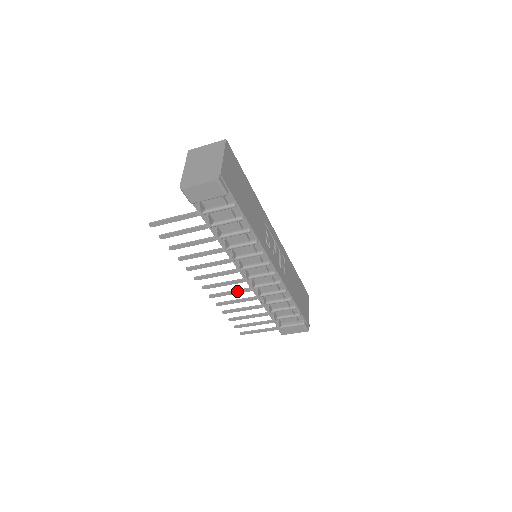
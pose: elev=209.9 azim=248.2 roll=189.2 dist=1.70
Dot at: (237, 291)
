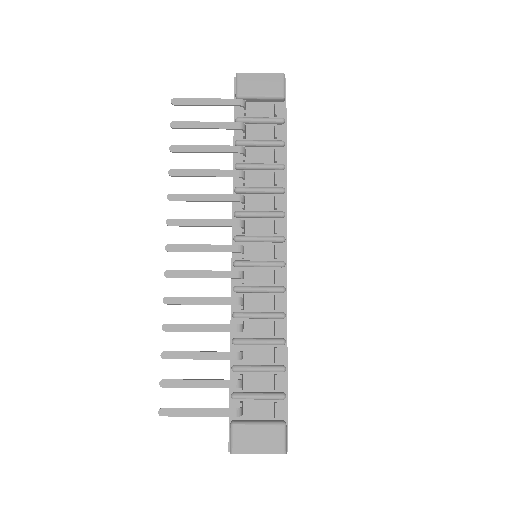
Dot at: (216, 272)
